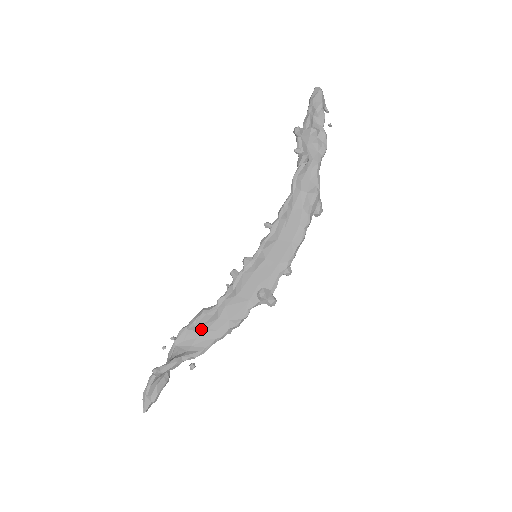
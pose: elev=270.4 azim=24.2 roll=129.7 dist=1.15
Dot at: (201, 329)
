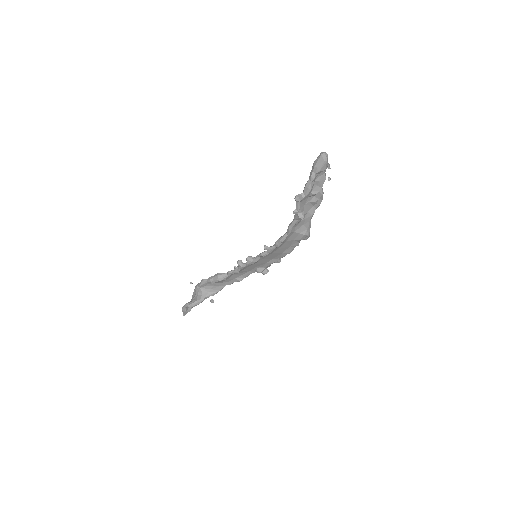
Dot at: (216, 283)
